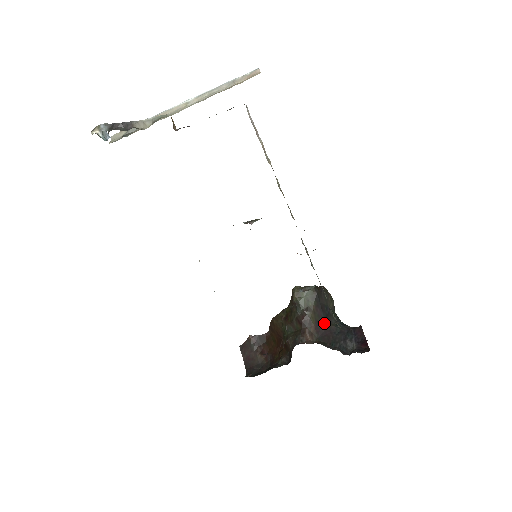
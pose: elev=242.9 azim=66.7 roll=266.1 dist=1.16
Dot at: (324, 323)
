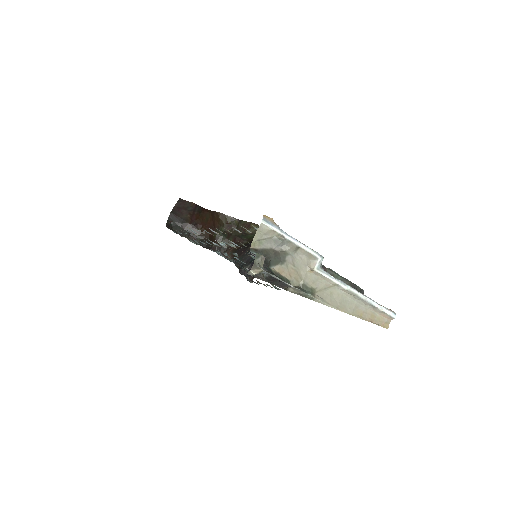
Dot at: (247, 246)
